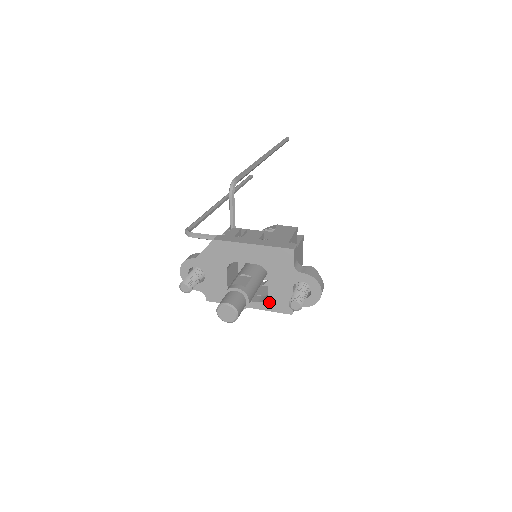
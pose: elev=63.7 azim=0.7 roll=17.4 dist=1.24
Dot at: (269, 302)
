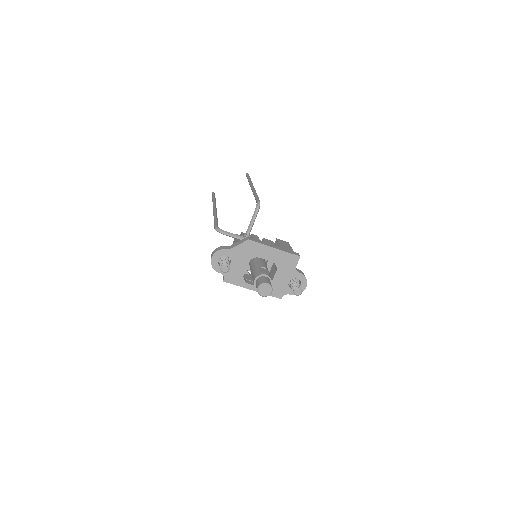
Dot at: occluded
